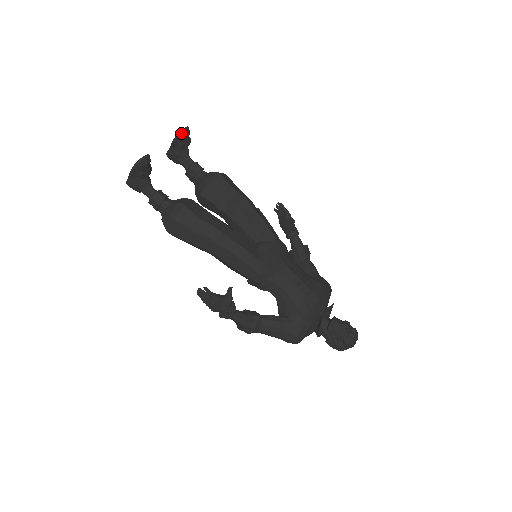
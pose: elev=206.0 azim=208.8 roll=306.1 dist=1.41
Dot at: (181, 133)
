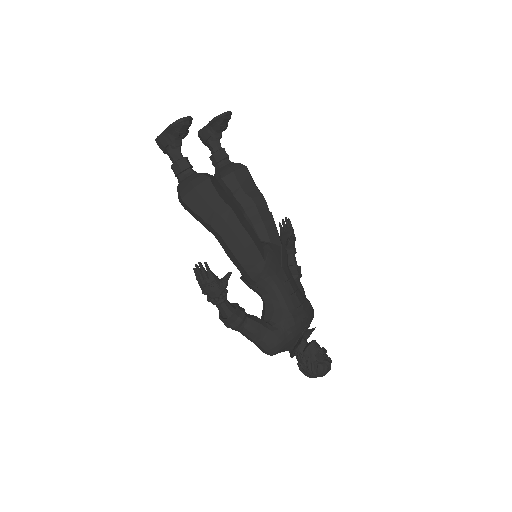
Dot at: (224, 114)
